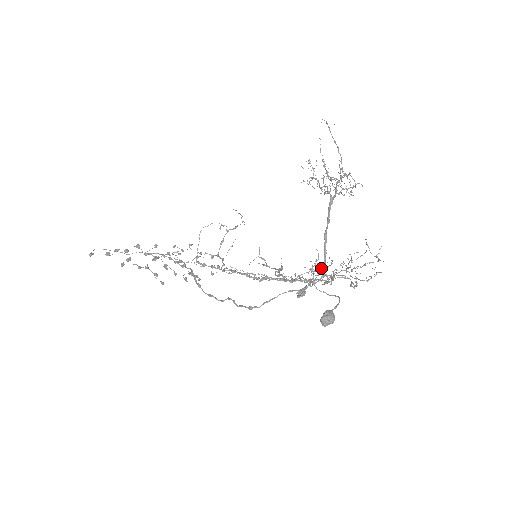
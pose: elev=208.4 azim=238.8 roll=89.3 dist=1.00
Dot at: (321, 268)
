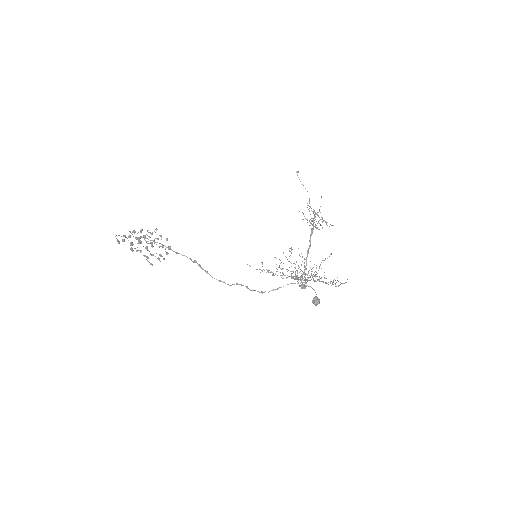
Dot at: occluded
